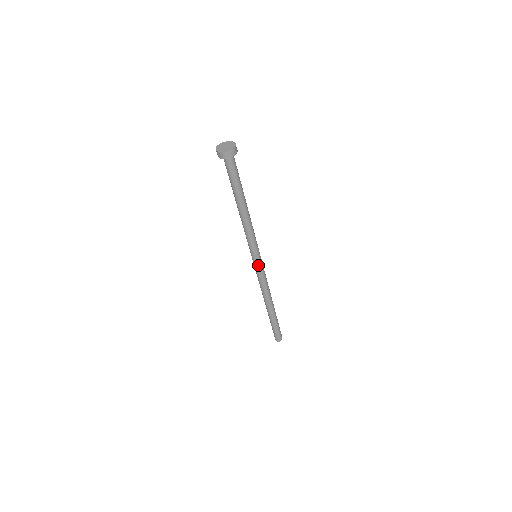
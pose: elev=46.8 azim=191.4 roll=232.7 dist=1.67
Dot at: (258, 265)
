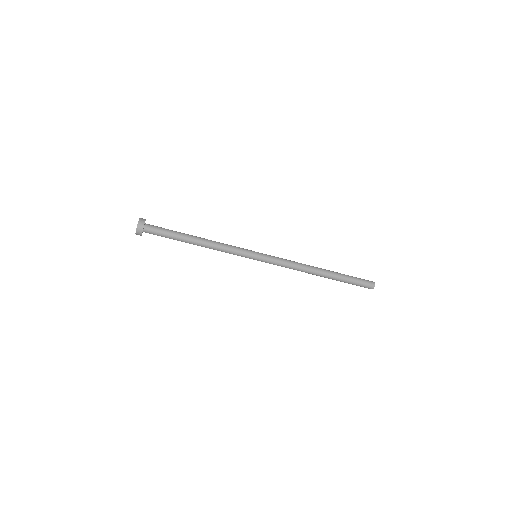
Dot at: (264, 259)
